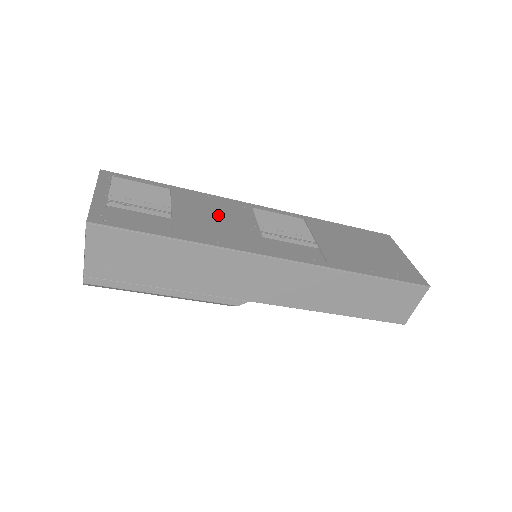
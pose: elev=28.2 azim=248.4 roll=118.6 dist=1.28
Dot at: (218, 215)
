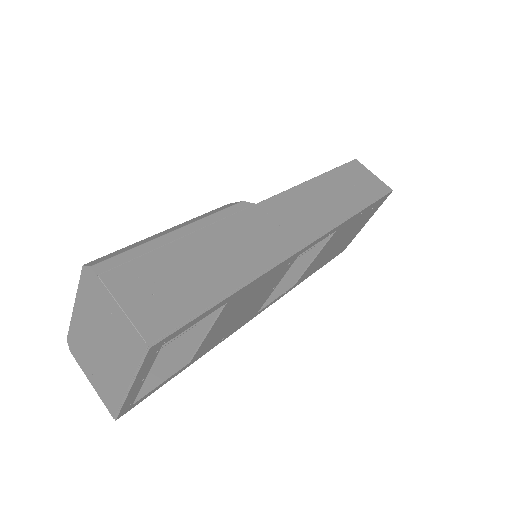
Dot at: (250, 303)
